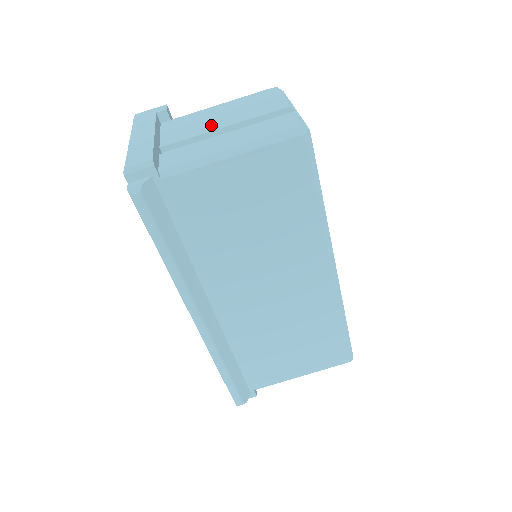
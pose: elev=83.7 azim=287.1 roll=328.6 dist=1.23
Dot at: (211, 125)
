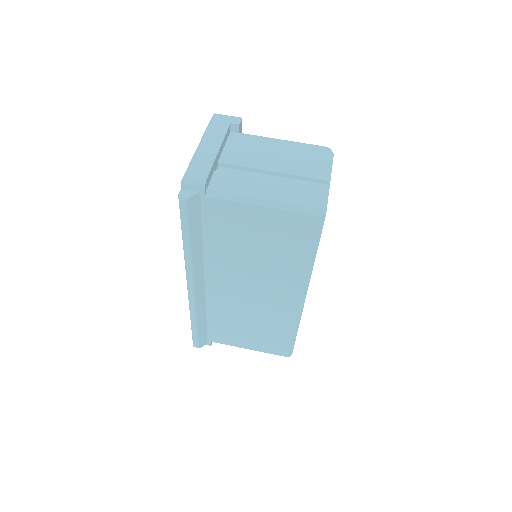
Dot at: (264, 162)
